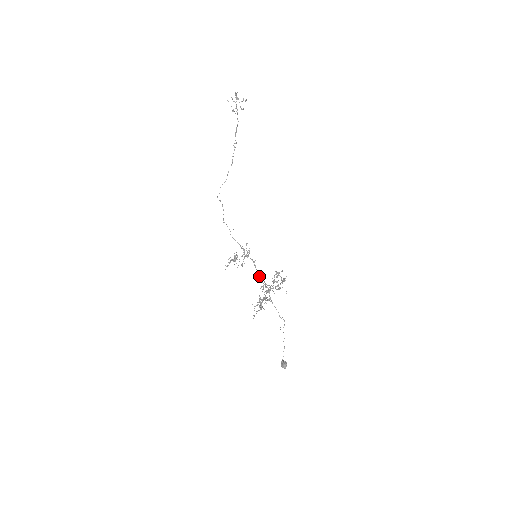
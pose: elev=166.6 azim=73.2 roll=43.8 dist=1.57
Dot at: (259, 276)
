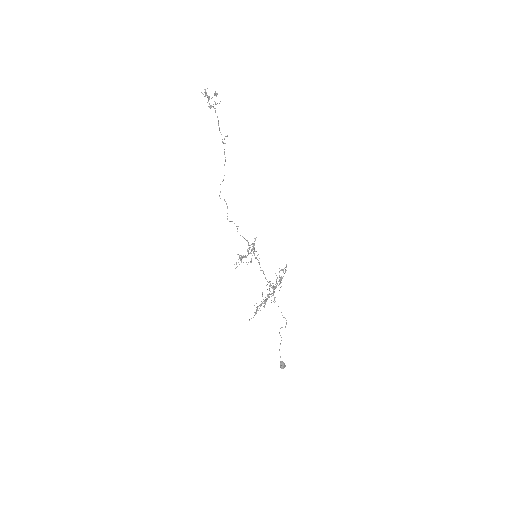
Dot at: (264, 274)
